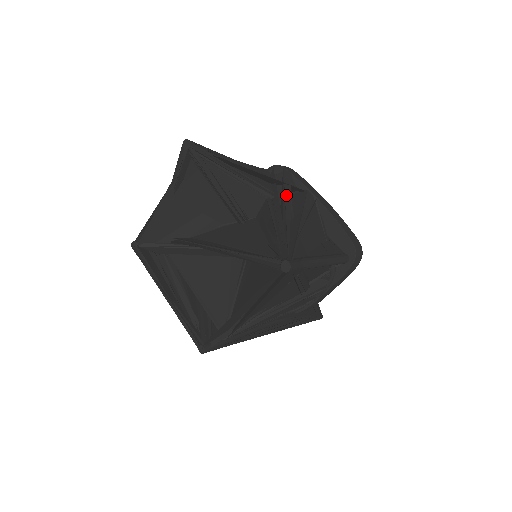
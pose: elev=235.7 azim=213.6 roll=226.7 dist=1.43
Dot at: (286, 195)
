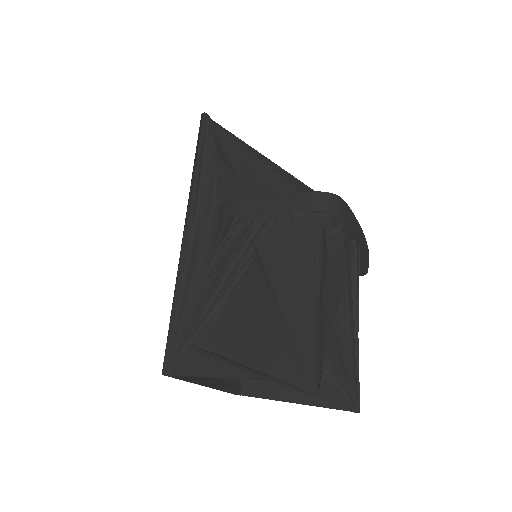
Dot at: (349, 297)
